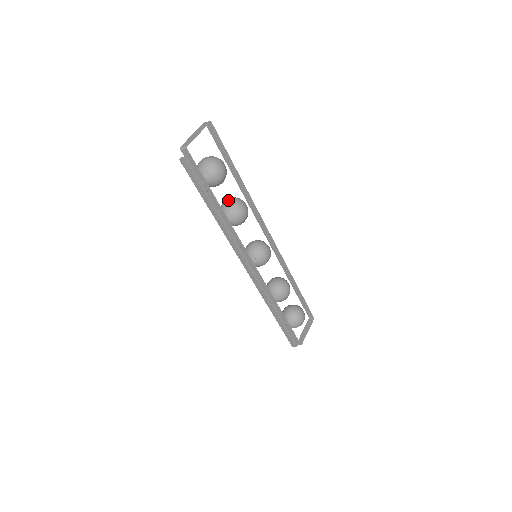
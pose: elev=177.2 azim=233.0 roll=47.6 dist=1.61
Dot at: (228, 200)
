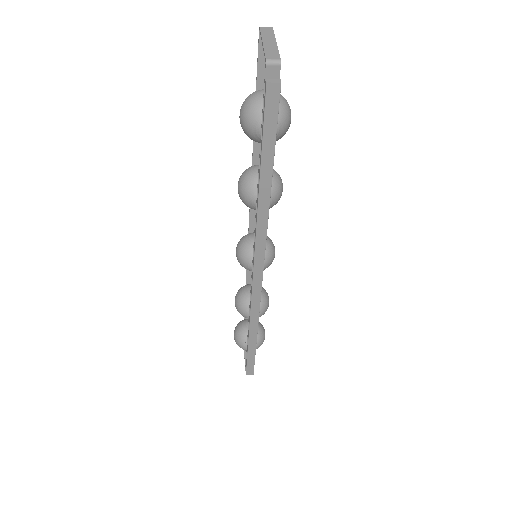
Dot at: occluded
